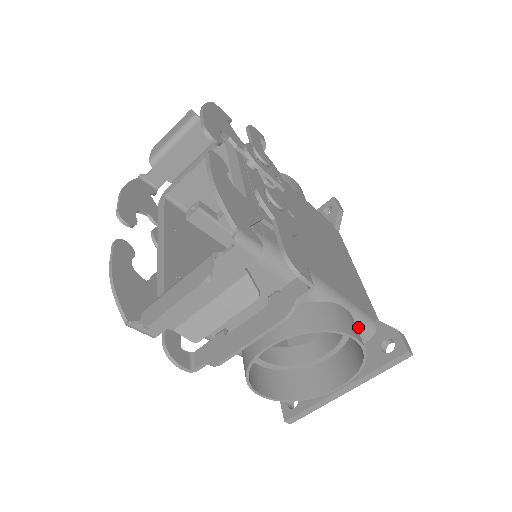
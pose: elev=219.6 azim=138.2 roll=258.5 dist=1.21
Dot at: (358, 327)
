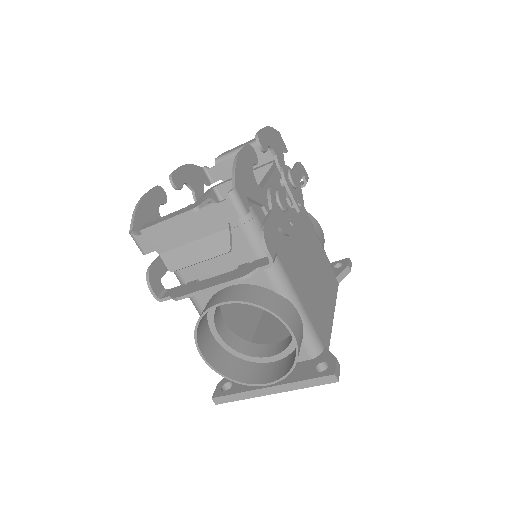
Dot at: (305, 340)
